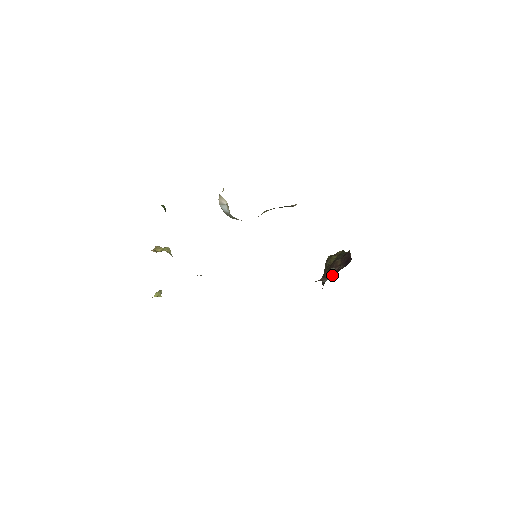
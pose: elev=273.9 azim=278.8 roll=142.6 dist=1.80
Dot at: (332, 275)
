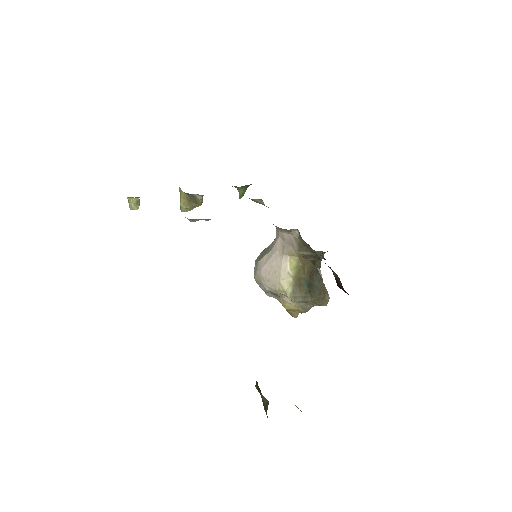
Dot at: occluded
